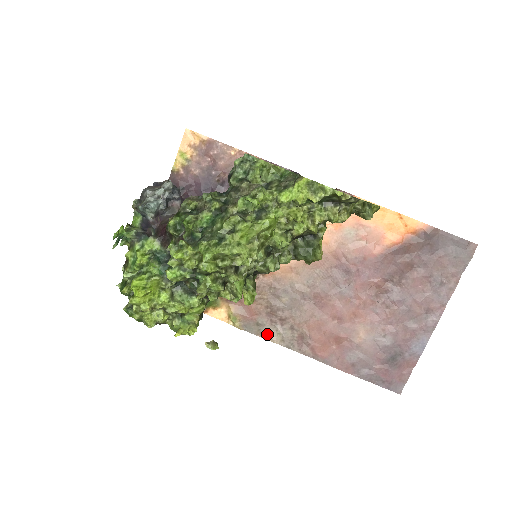
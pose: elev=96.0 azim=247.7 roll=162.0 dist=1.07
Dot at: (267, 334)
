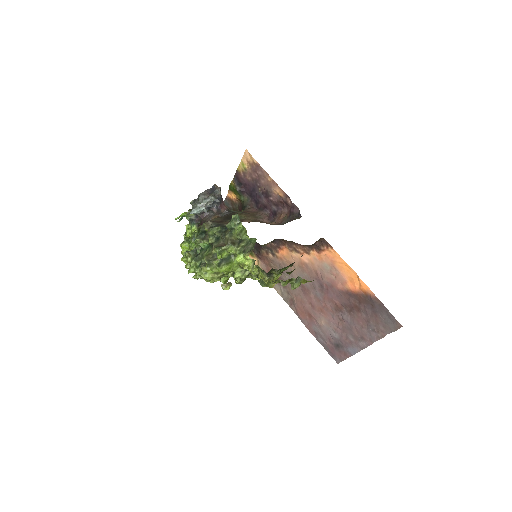
Dot at: (275, 287)
